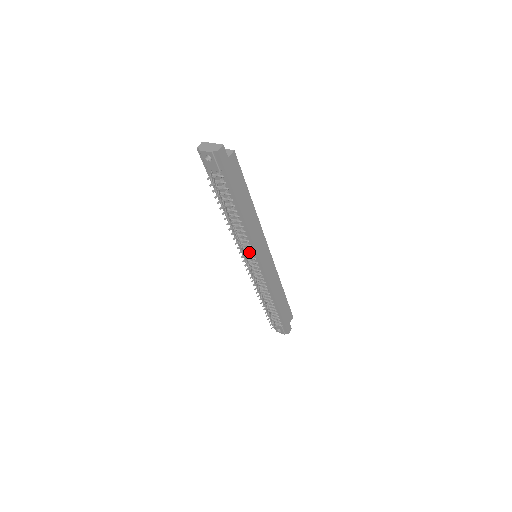
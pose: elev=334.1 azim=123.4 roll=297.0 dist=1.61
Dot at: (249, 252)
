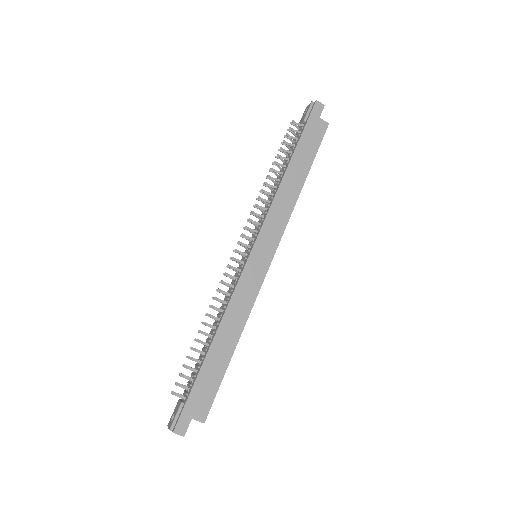
Dot at: (255, 230)
